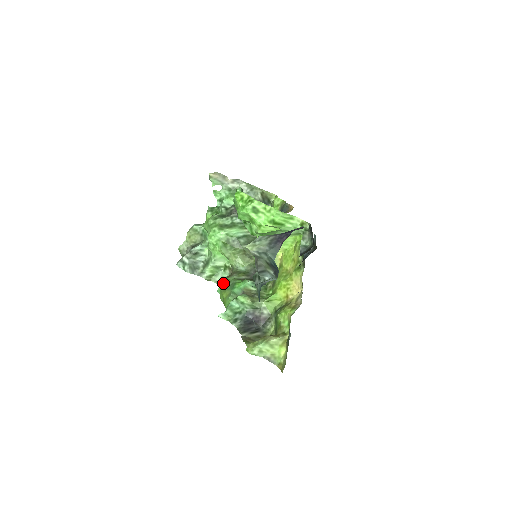
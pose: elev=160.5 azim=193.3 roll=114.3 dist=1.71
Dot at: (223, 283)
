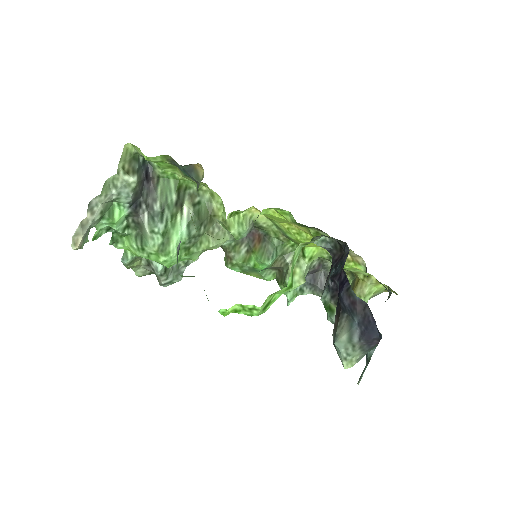
Dot at: (235, 269)
